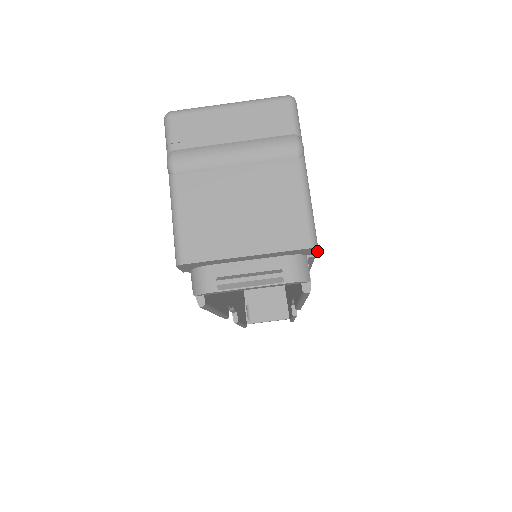
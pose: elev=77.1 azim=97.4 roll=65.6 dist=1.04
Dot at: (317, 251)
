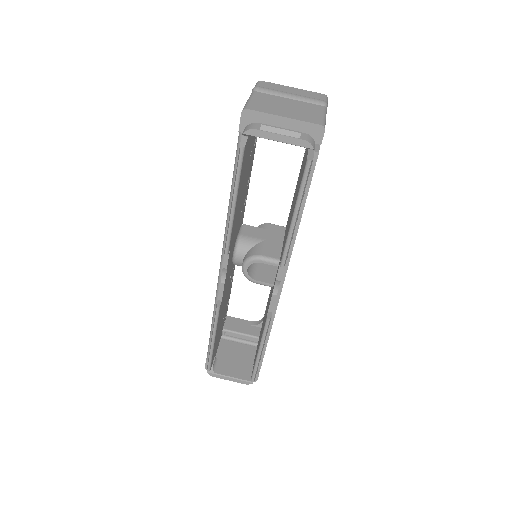
Dot at: occluded
